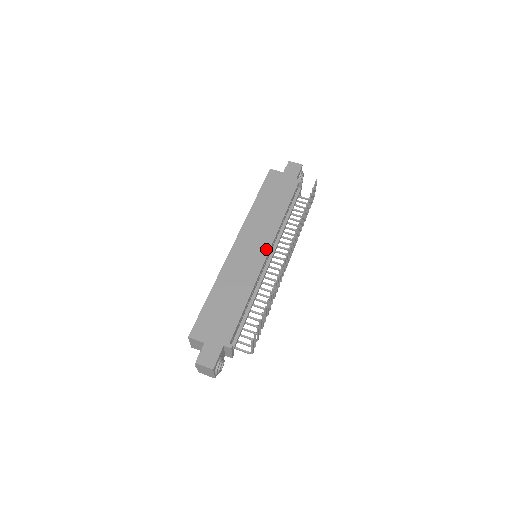
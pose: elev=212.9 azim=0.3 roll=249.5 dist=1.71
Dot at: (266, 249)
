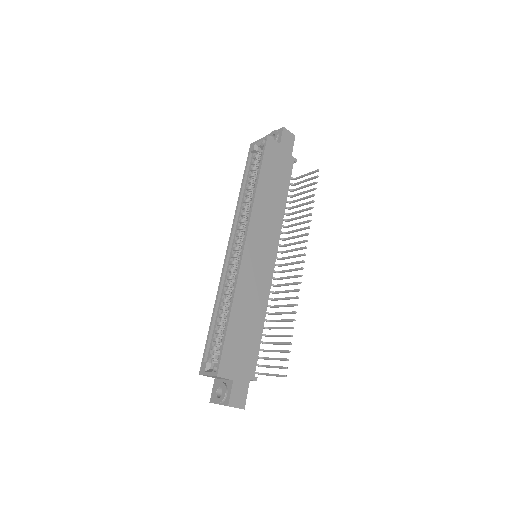
Dot at: (274, 254)
